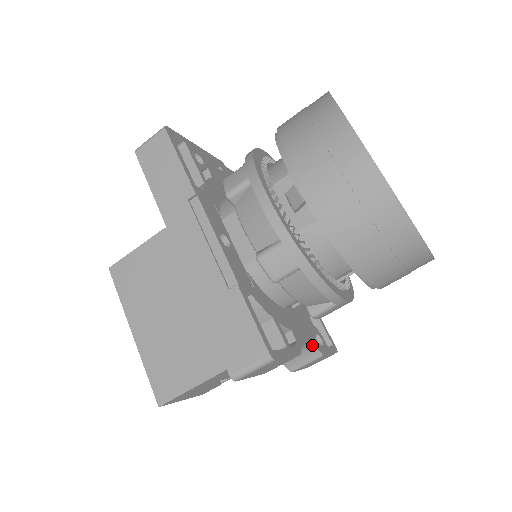
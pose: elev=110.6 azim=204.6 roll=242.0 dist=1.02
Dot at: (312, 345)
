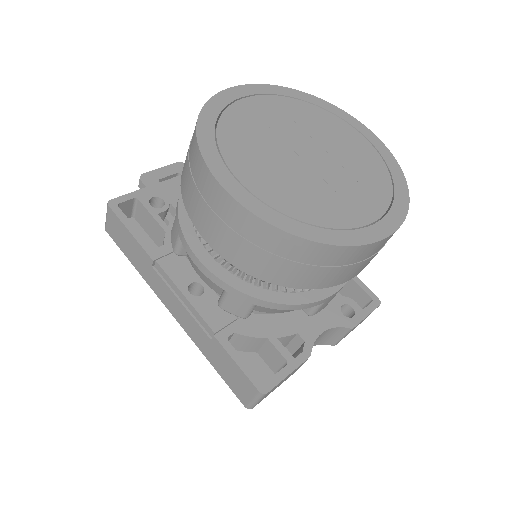
Dot at: (333, 328)
